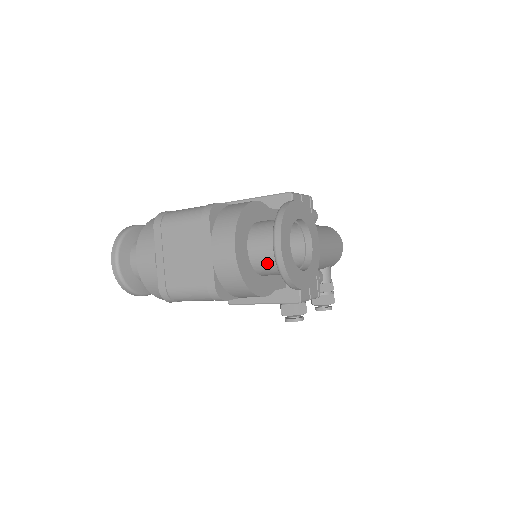
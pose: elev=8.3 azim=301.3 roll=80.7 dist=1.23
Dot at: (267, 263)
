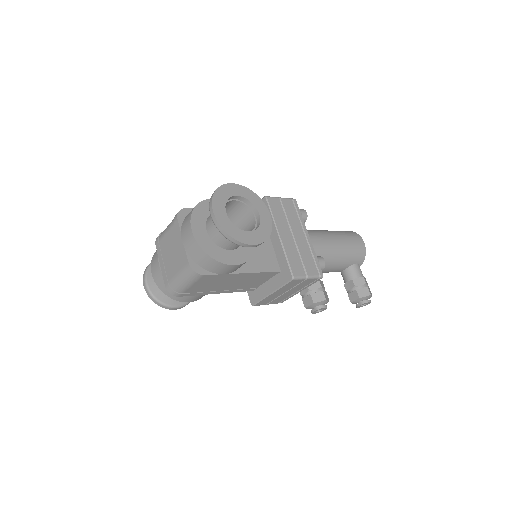
Dot at: (219, 234)
